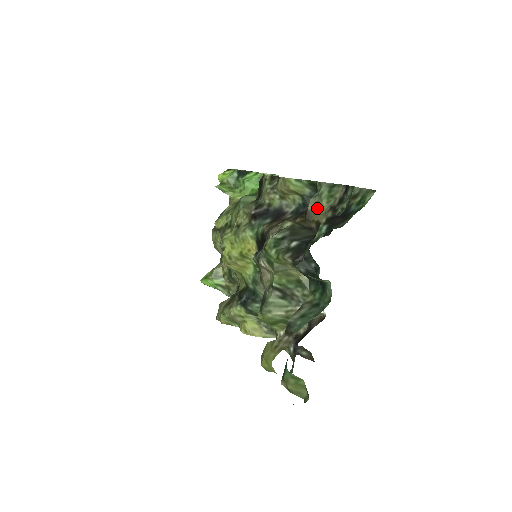
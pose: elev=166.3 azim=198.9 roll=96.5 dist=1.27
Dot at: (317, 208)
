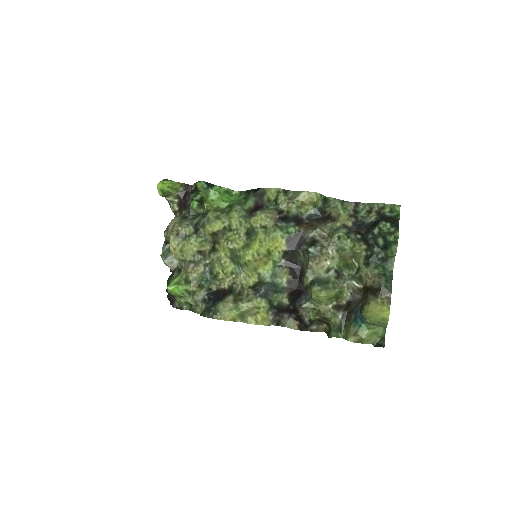
Dot at: (338, 216)
